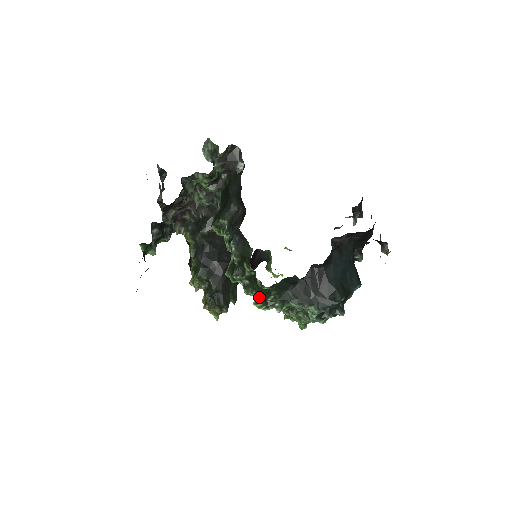
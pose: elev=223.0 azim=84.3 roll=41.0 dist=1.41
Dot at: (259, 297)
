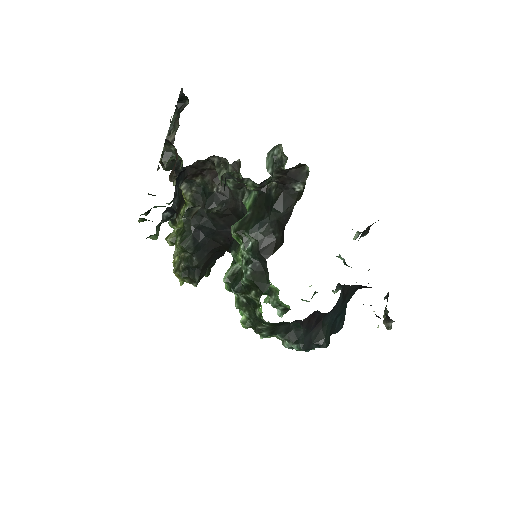
Dot at: (250, 319)
